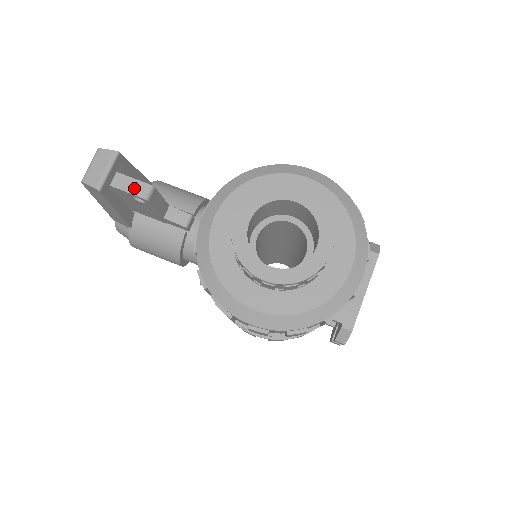
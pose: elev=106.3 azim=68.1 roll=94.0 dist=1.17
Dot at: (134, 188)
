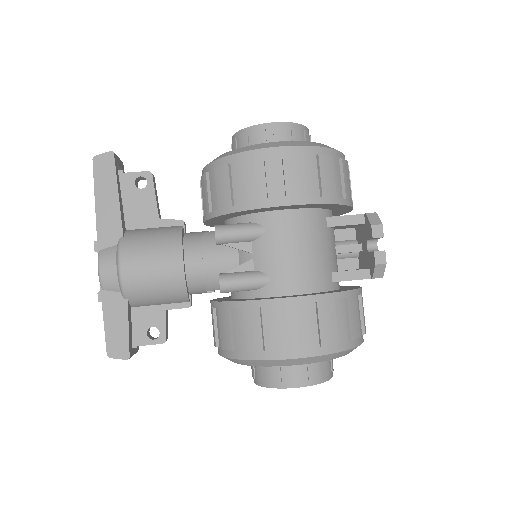
Dot at: (137, 173)
